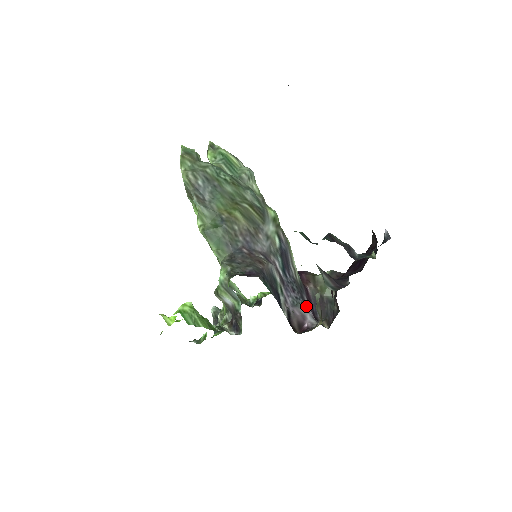
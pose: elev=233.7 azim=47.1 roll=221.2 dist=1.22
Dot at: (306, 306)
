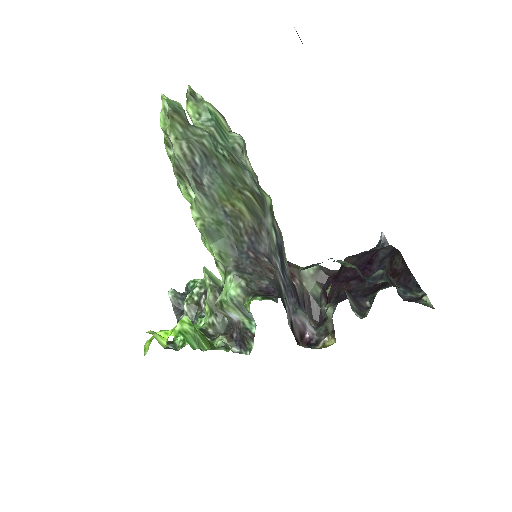
Dot at: (304, 312)
